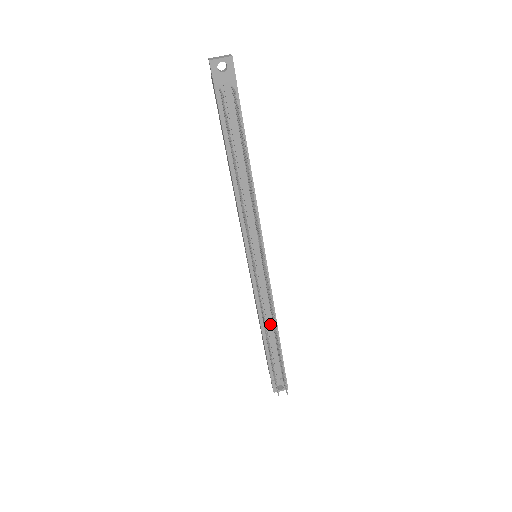
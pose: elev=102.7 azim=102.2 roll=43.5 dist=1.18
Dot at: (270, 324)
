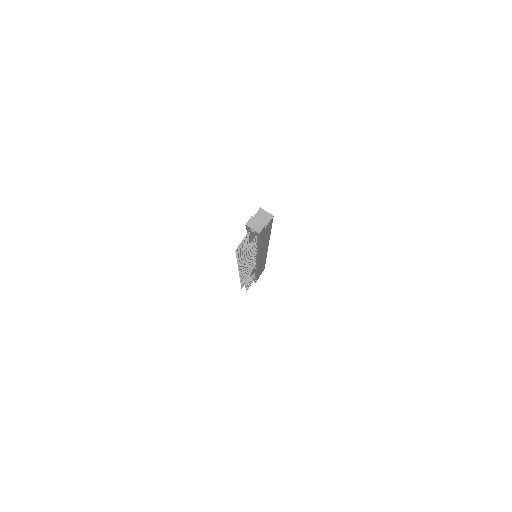
Dot at: occluded
